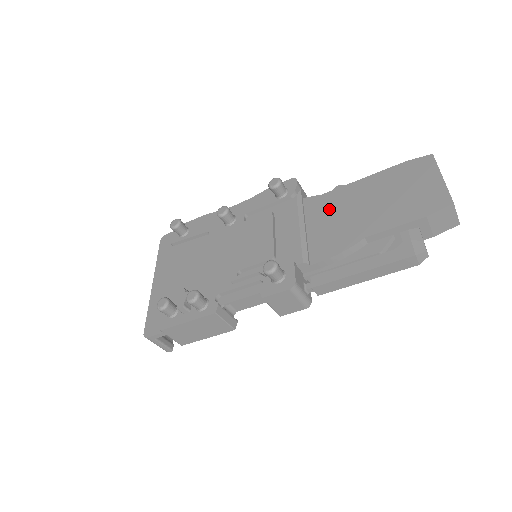
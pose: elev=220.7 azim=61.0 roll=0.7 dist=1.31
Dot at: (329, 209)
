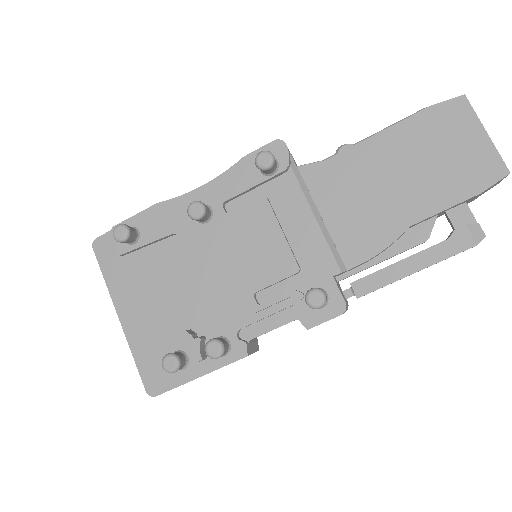
Dot at: (344, 185)
